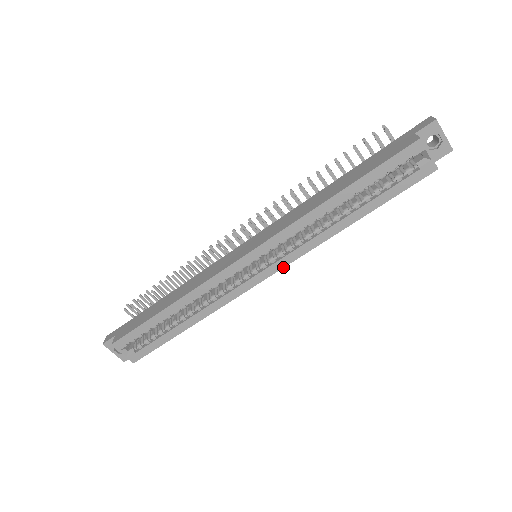
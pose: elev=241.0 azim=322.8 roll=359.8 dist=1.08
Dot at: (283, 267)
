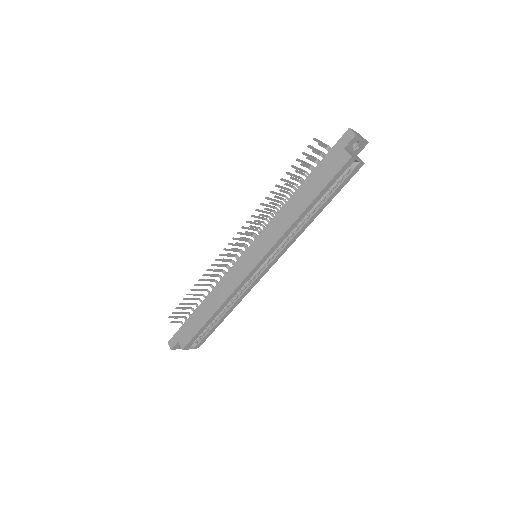
Dot at: occluded
